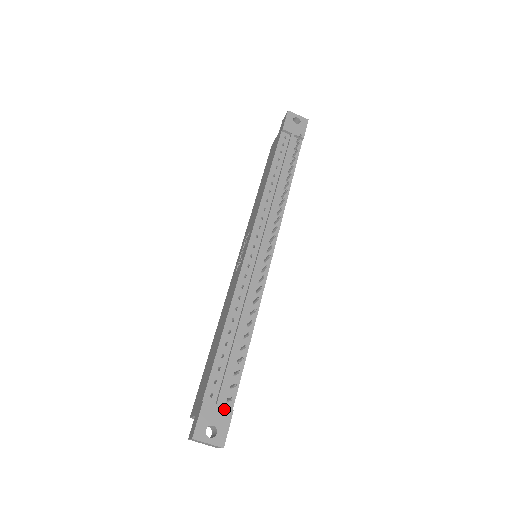
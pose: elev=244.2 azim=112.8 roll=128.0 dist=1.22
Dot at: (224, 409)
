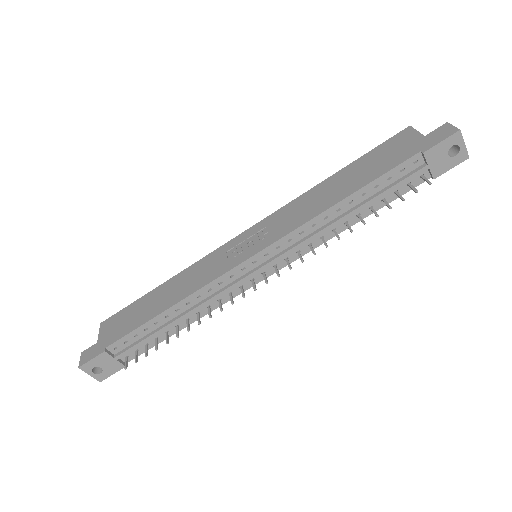
Dot at: (118, 363)
